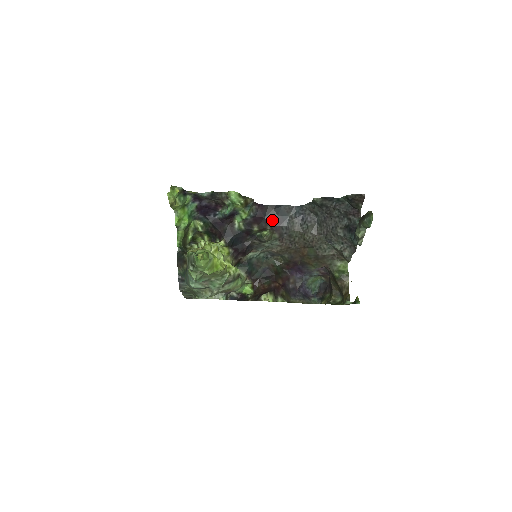
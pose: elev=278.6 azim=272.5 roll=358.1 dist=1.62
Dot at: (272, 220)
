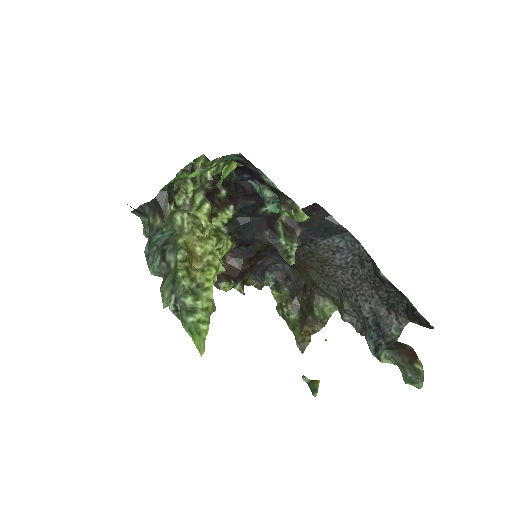
Dot at: (310, 227)
